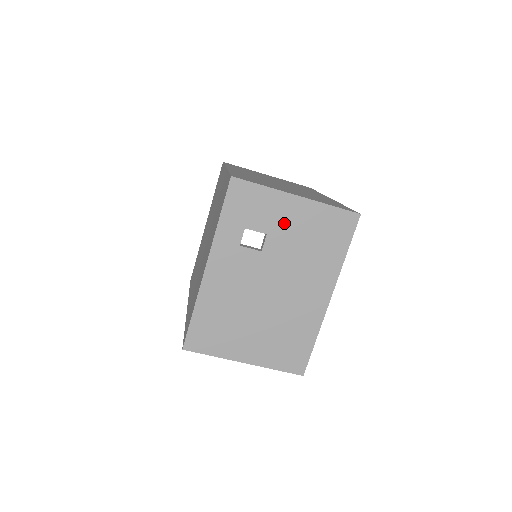
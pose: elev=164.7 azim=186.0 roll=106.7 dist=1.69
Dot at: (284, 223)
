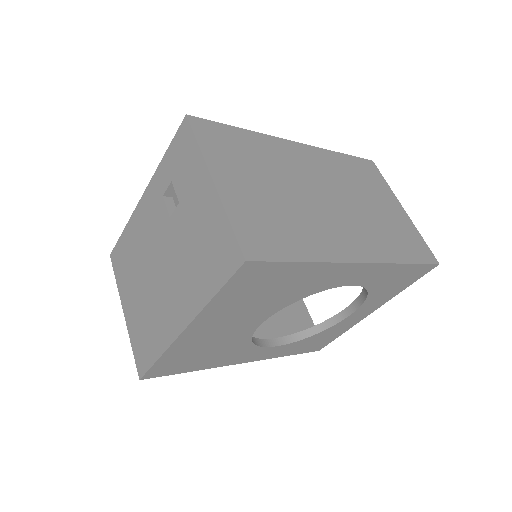
Dot at: (193, 203)
